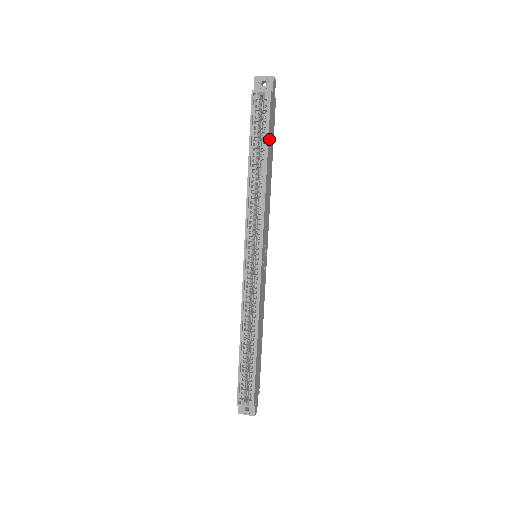
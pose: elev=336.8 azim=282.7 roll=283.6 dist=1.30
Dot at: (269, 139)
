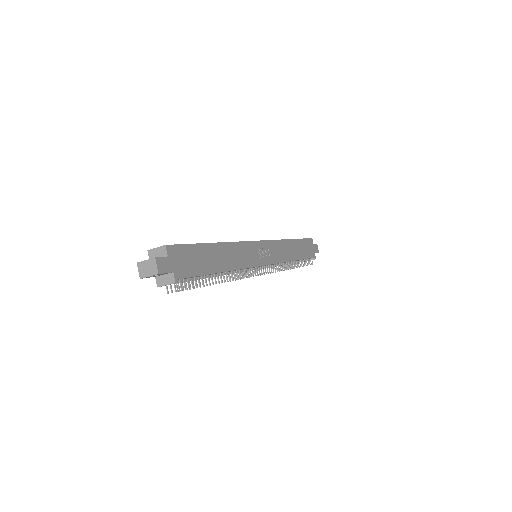
Dot at: (301, 243)
